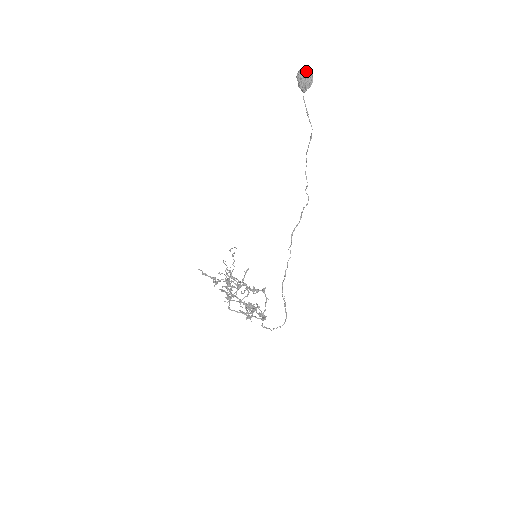
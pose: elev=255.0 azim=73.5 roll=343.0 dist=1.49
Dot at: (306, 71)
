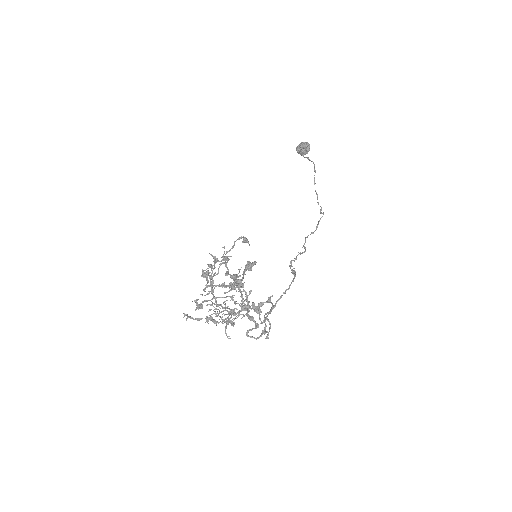
Dot at: occluded
